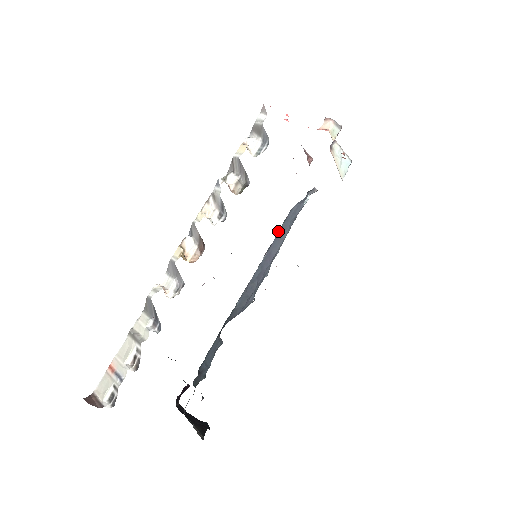
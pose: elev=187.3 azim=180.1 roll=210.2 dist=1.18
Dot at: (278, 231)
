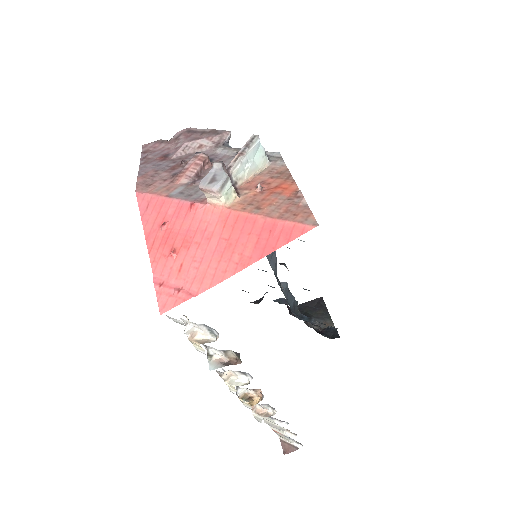
Dot at: occluded
